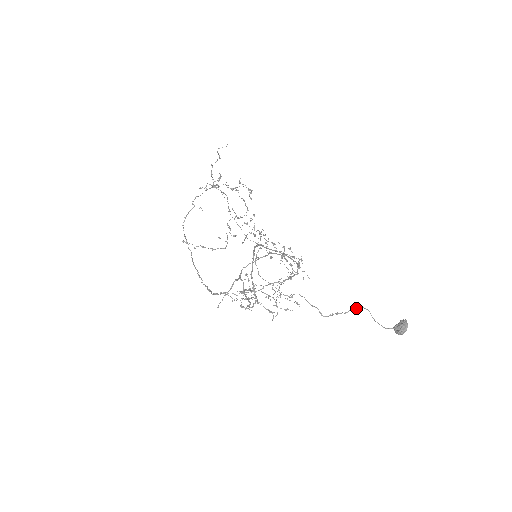
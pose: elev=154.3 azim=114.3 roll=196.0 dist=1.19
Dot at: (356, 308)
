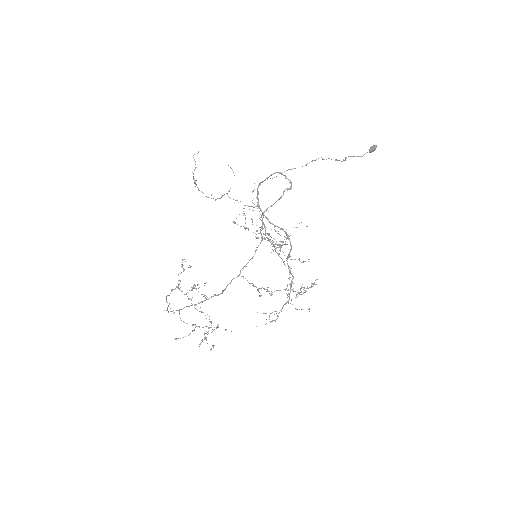
Dot at: (344, 160)
